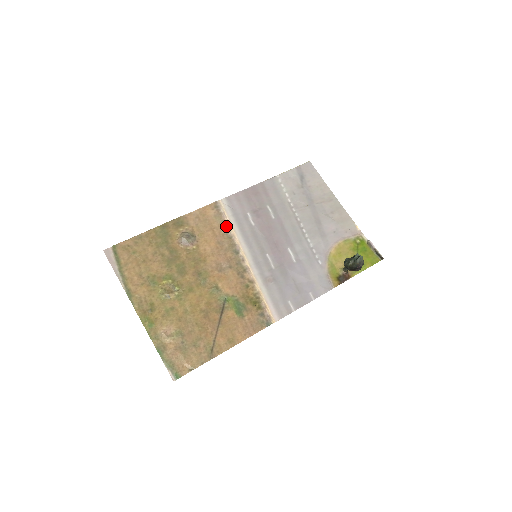
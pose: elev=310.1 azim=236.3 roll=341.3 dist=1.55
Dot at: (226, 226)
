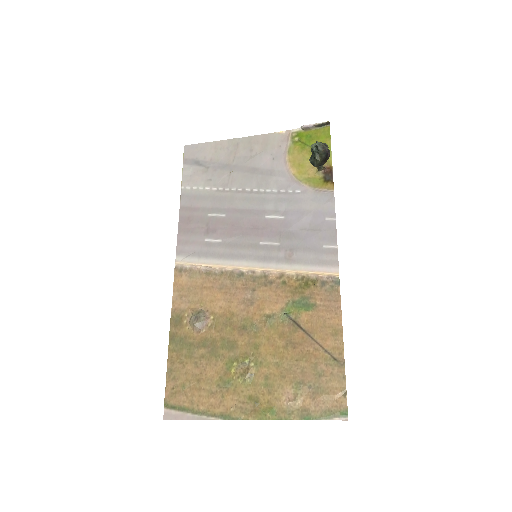
Dot at: (207, 271)
